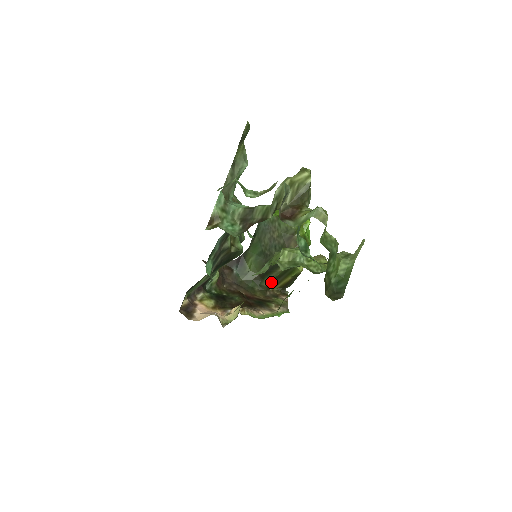
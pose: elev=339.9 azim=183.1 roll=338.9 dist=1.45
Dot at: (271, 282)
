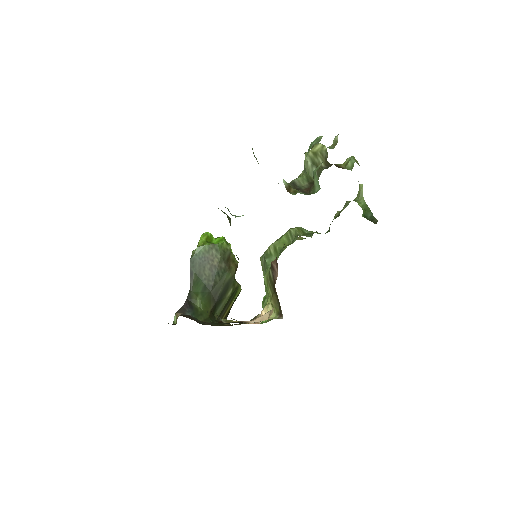
Dot at: (220, 314)
